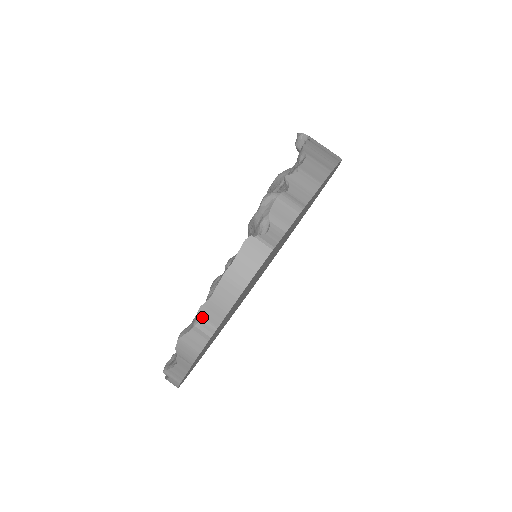
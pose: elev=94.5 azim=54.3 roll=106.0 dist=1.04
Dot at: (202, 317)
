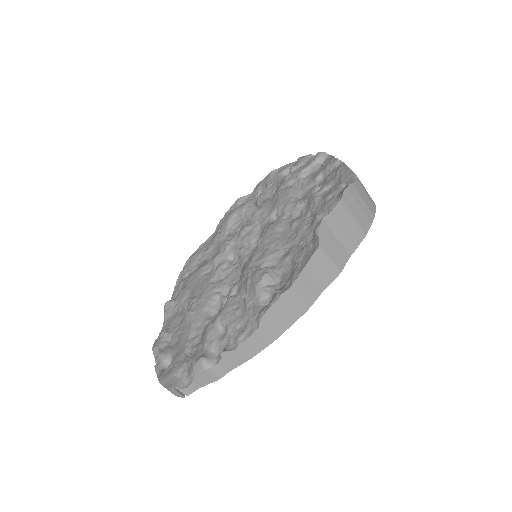
Dot at: (157, 368)
